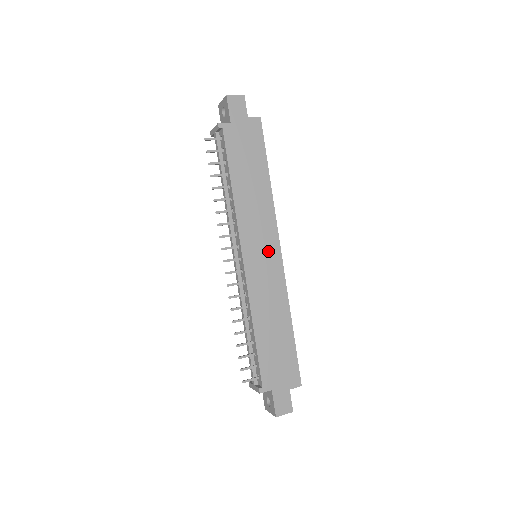
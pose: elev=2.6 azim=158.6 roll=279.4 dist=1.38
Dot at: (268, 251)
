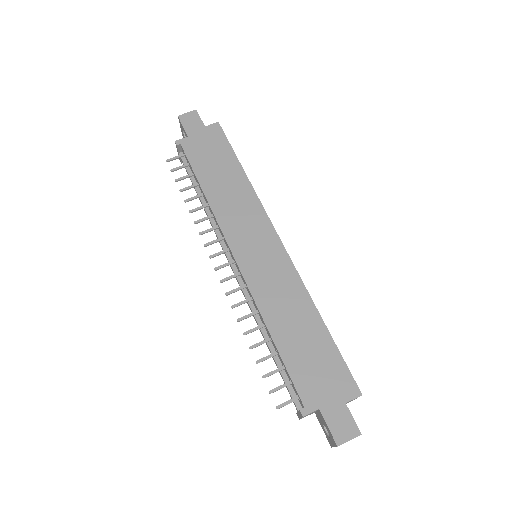
Dot at: (263, 243)
